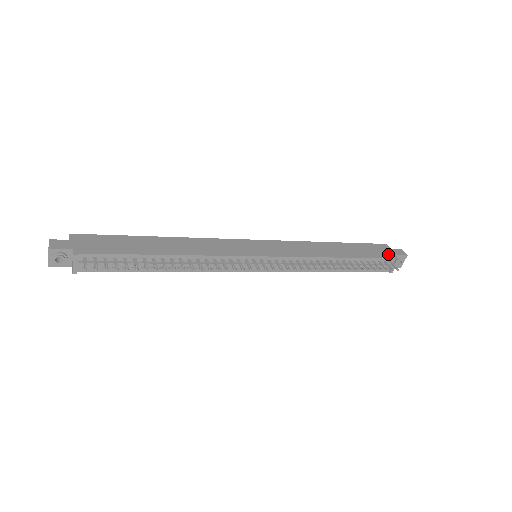
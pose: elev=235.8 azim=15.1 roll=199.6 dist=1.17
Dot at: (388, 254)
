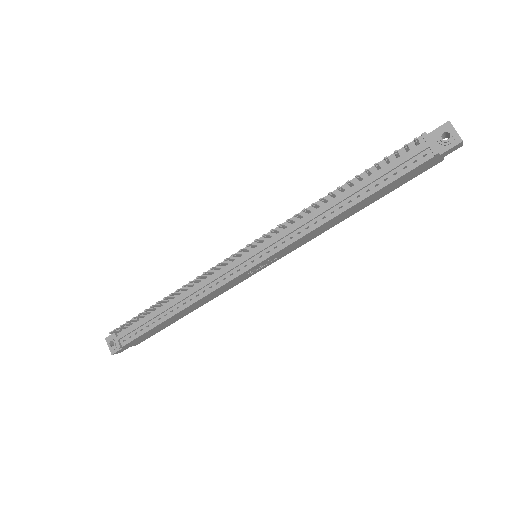
Dot at: (414, 143)
